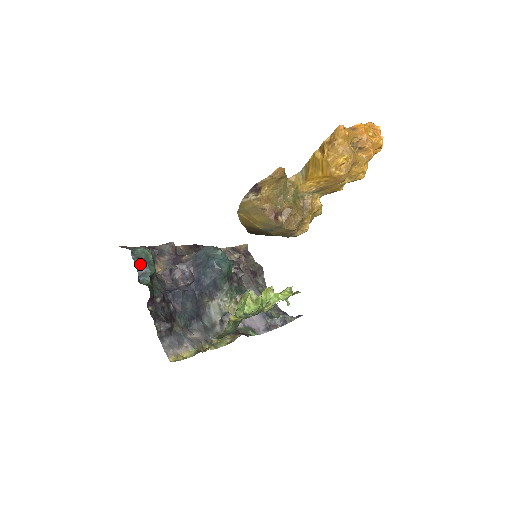
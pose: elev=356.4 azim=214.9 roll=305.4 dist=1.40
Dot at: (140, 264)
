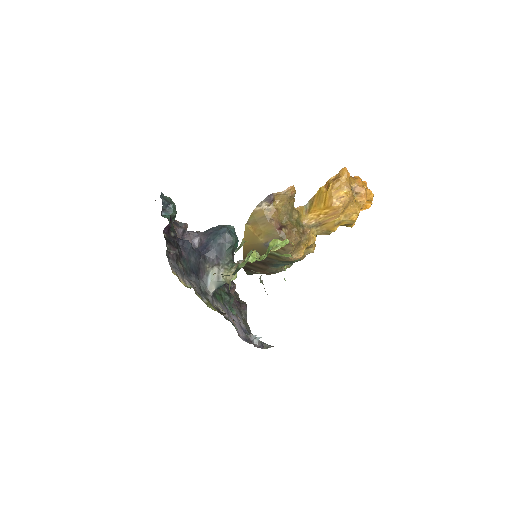
Dot at: (166, 203)
